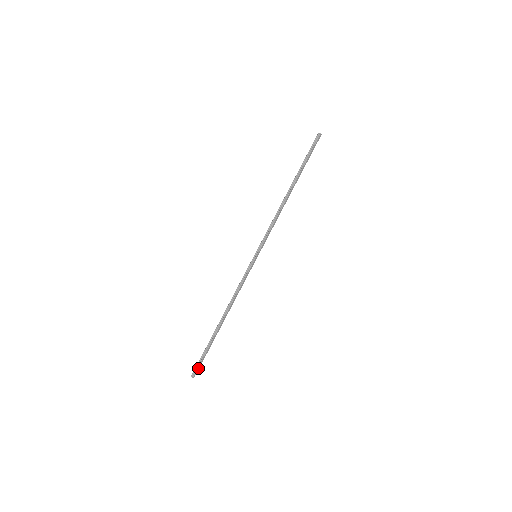
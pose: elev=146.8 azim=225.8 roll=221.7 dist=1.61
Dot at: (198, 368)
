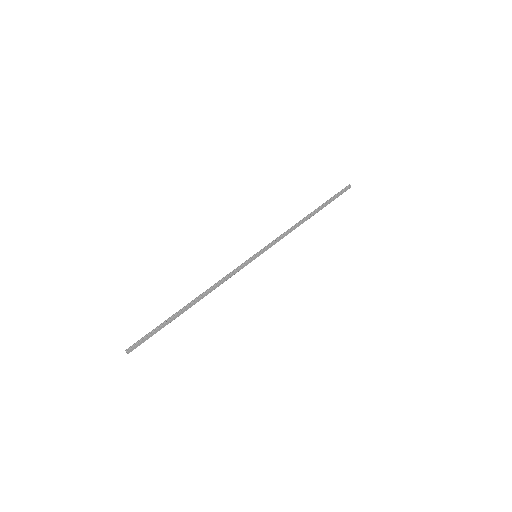
Dot at: (139, 343)
